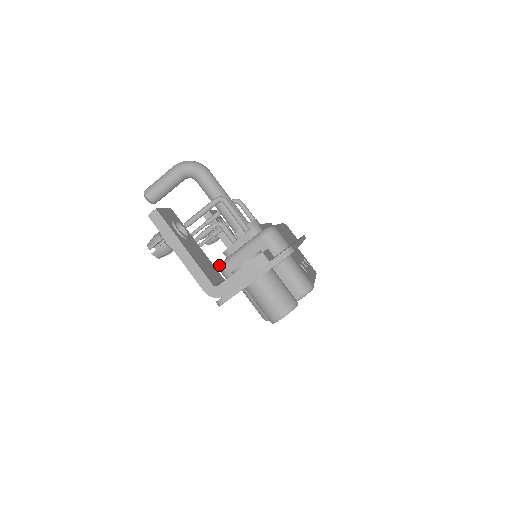
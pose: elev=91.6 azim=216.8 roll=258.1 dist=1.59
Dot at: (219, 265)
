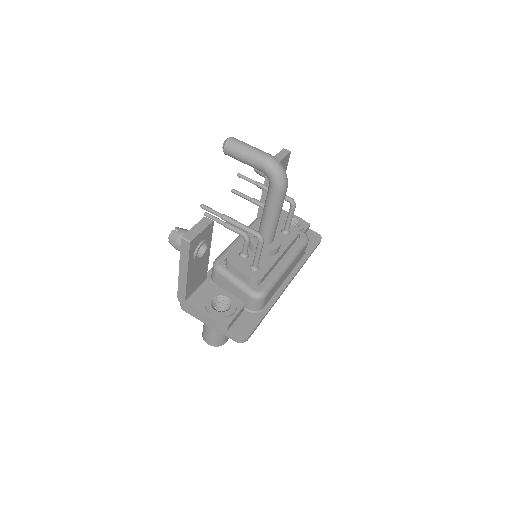
Dot at: (216, 261)
